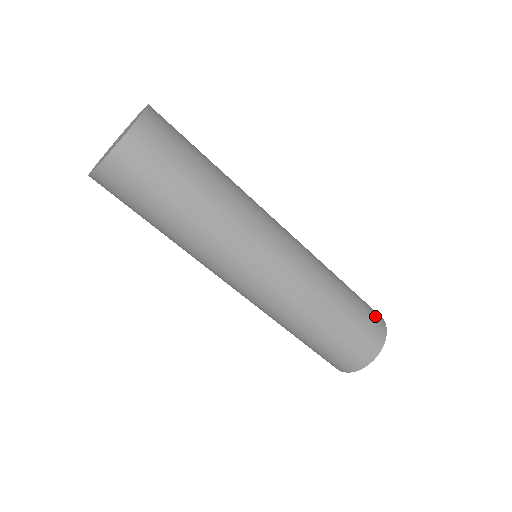
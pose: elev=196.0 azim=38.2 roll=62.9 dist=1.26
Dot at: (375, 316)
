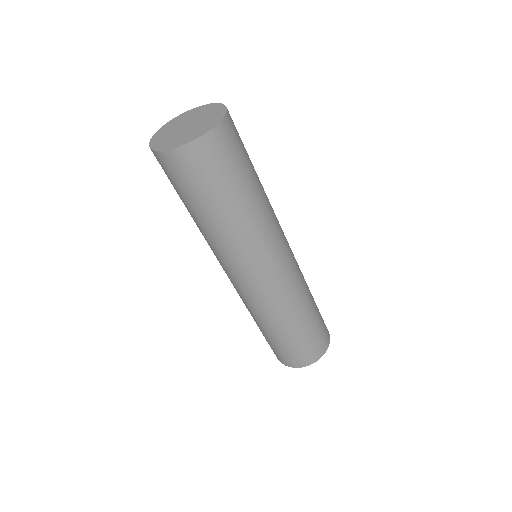
Dot at: occluded
